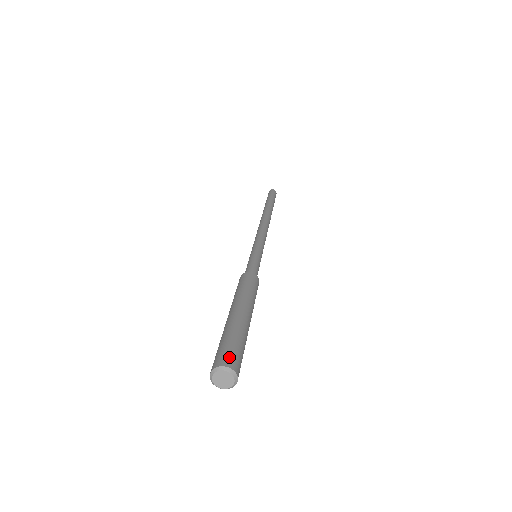
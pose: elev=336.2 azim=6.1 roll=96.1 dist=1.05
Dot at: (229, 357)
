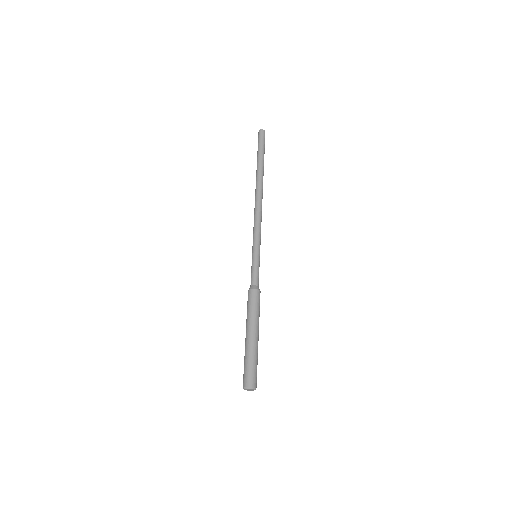
Dot at: (252, 380)
